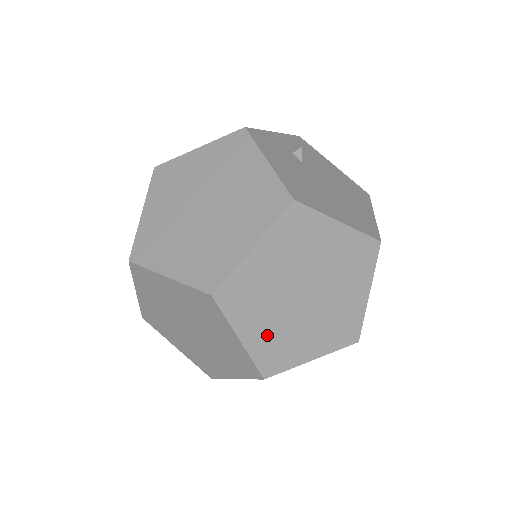
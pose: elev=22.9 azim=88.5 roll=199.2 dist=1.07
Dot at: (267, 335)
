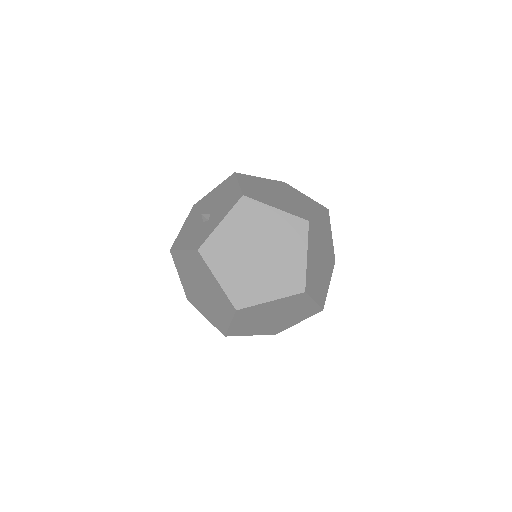
Dot at: (311, 266)
